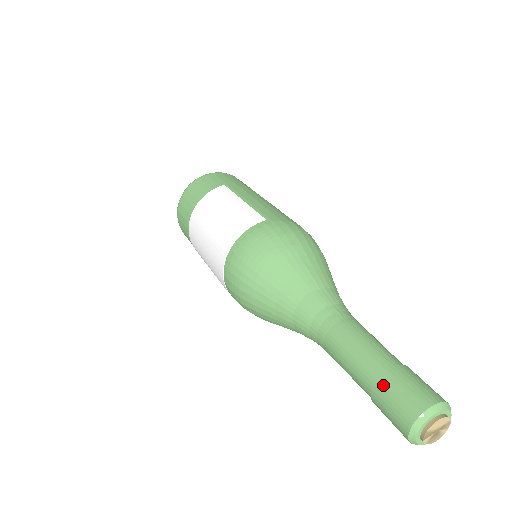
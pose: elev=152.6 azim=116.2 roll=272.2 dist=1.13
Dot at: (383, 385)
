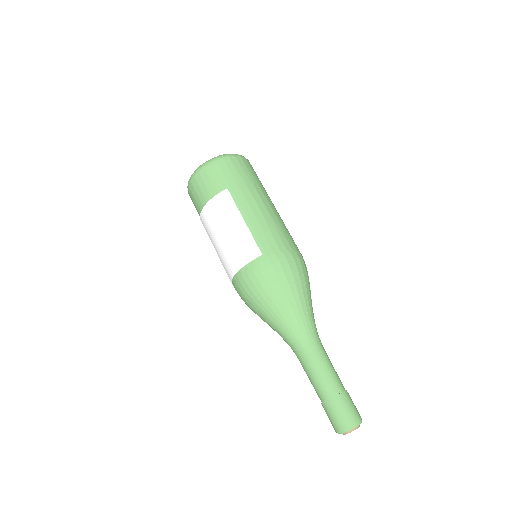
Dot at: (327, 406)
